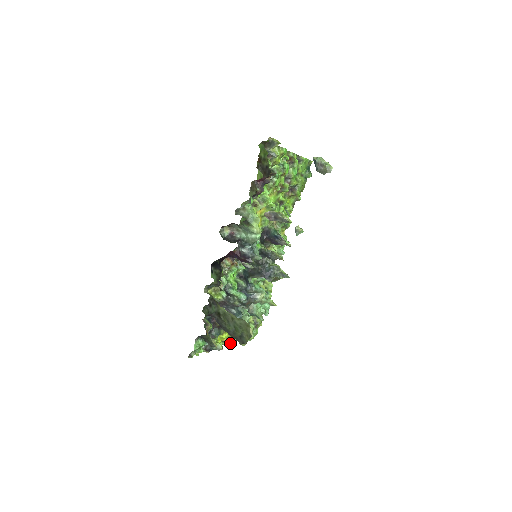
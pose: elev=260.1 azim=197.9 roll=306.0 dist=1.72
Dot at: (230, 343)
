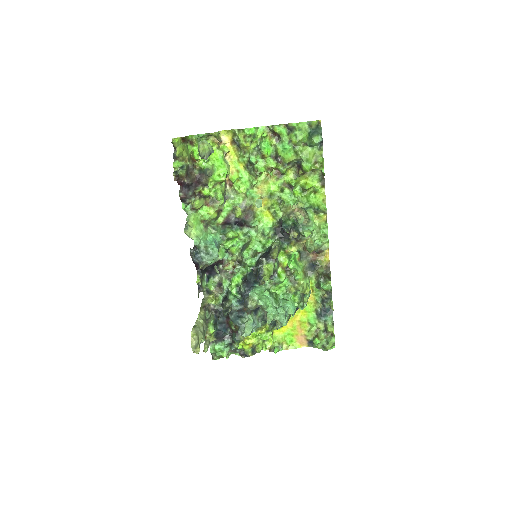
Dot at: (254, 350)
